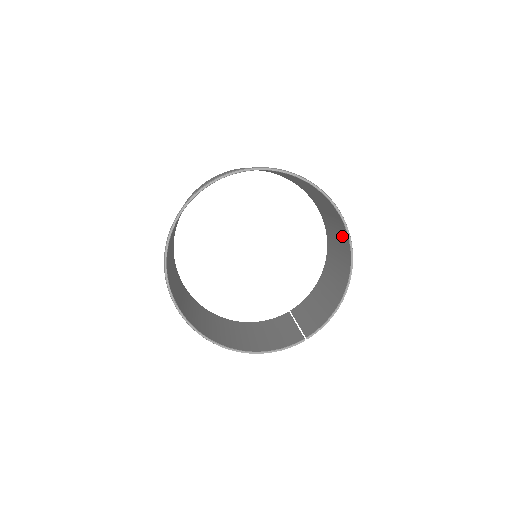
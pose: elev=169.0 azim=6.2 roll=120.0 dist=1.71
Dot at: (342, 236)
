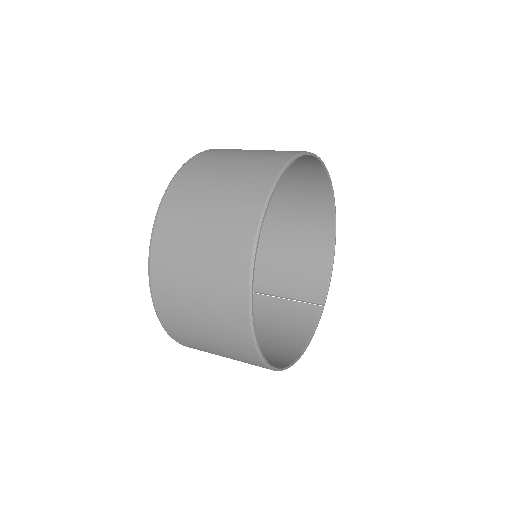
Dot at: (313, 196)
